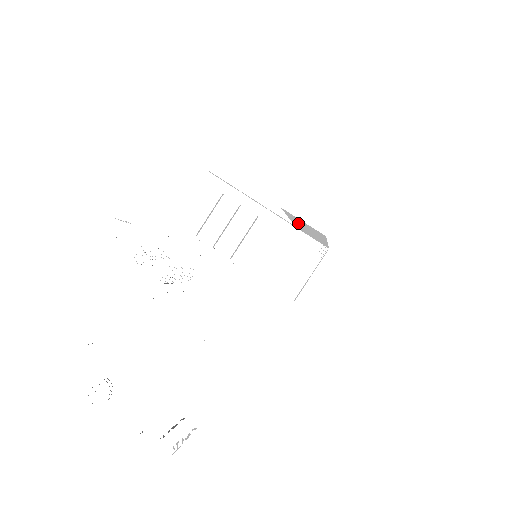
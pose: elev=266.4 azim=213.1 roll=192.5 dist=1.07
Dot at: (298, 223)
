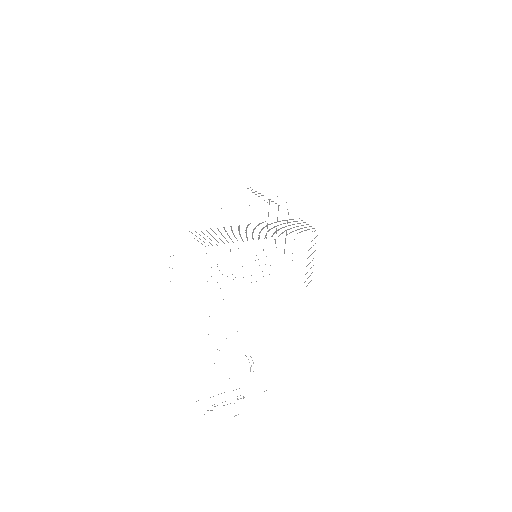
Dot at: occluded
